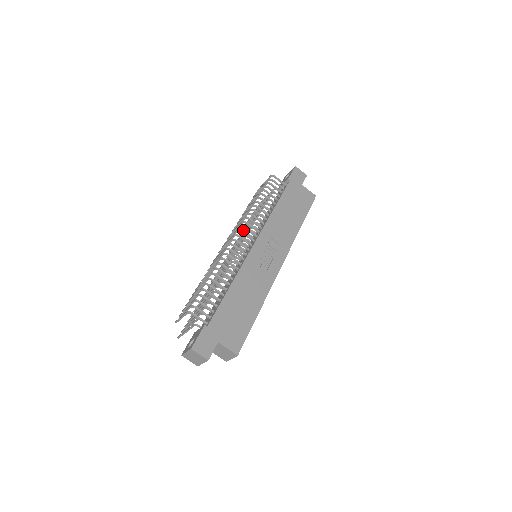
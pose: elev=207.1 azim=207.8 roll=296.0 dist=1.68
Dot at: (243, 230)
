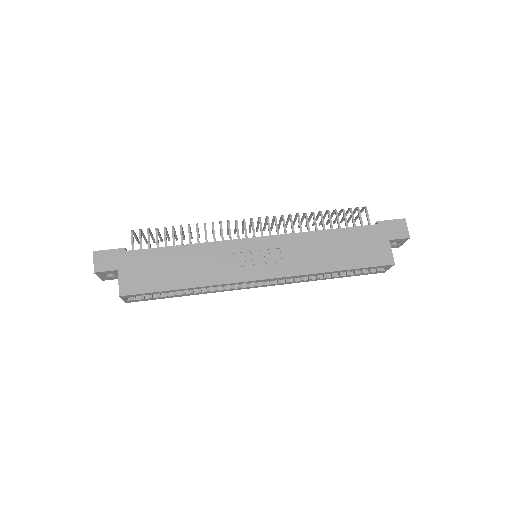
Dot at: occluded
